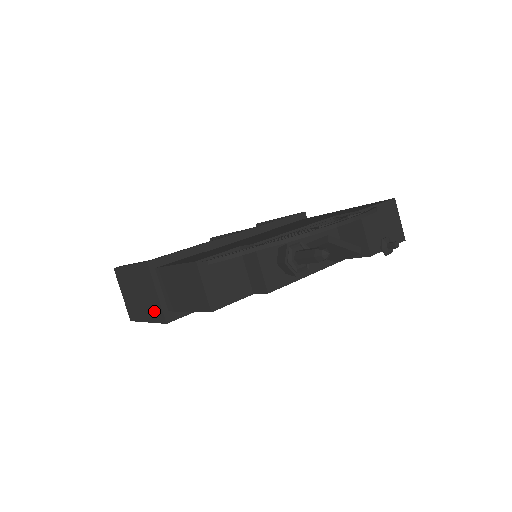
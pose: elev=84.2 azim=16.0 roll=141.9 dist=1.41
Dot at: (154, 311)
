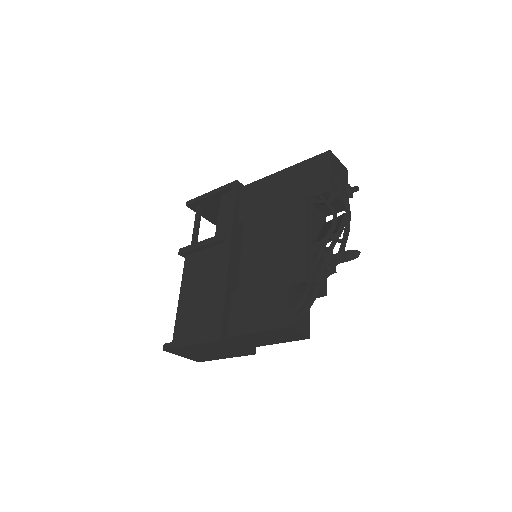
Dot at: (236, 354)
